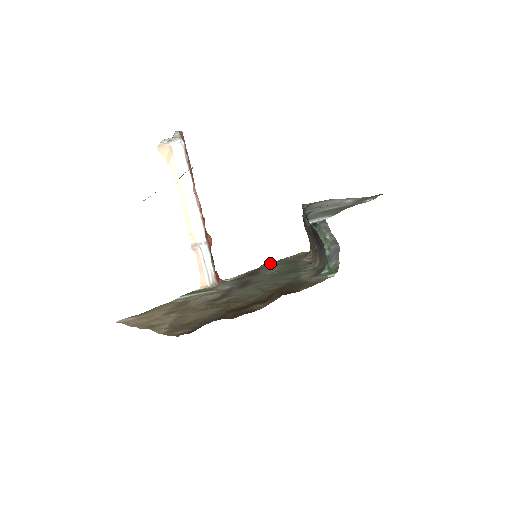
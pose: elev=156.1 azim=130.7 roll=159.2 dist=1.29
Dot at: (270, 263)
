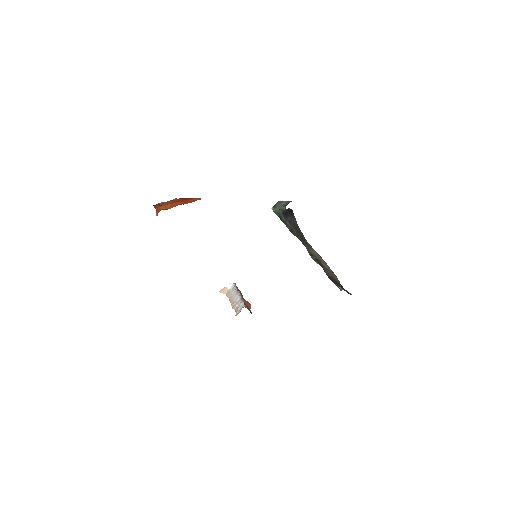
Dot at: occluded
